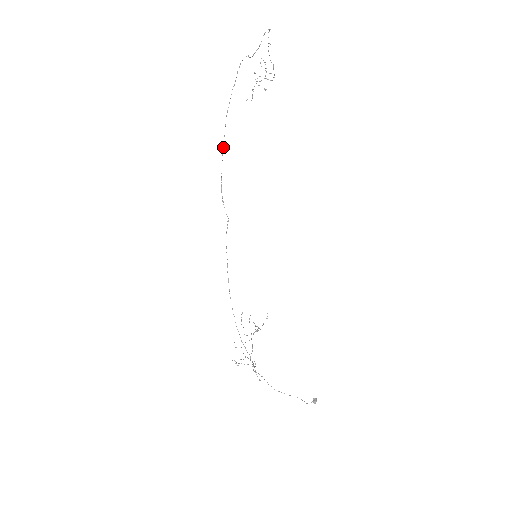
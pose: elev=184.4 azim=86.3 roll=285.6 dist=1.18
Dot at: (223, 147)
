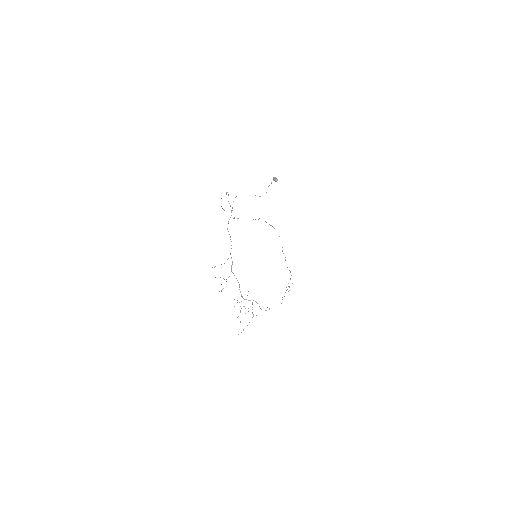
Dot at: occluded
